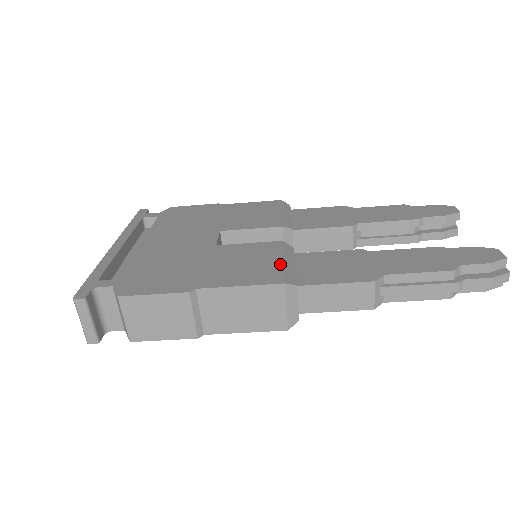
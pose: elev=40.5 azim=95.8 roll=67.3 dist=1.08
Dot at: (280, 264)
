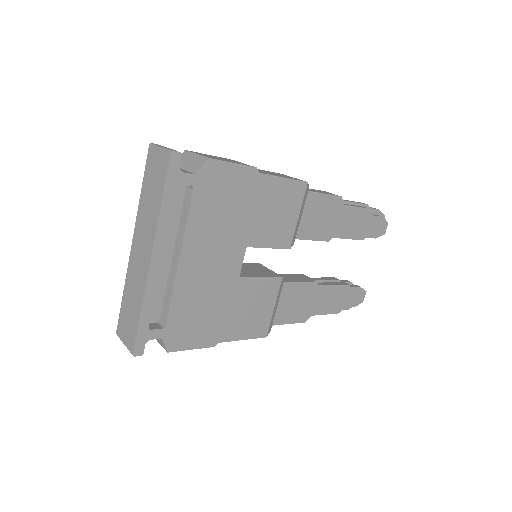
Dot at: (271, 314)
